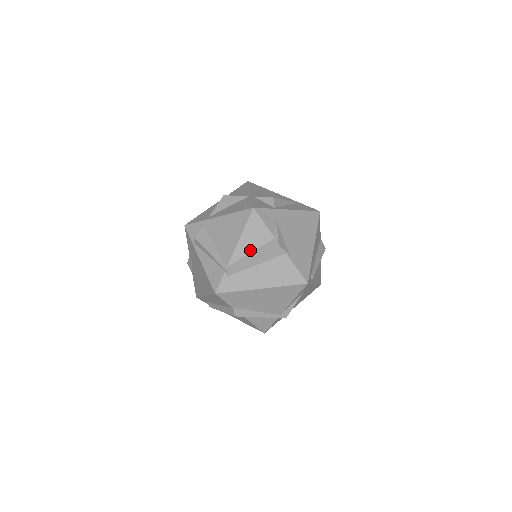
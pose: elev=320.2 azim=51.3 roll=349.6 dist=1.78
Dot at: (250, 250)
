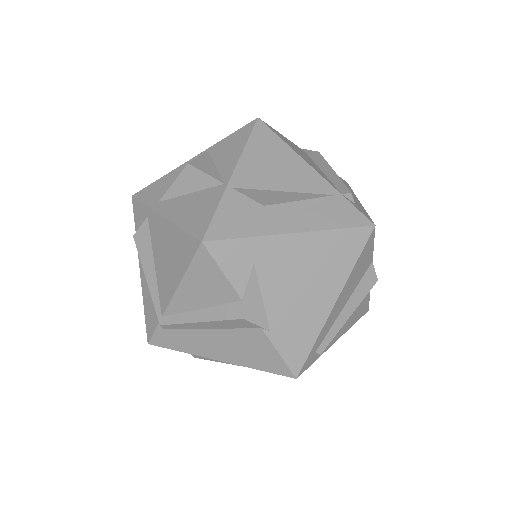
Dot at: (198, 305)
